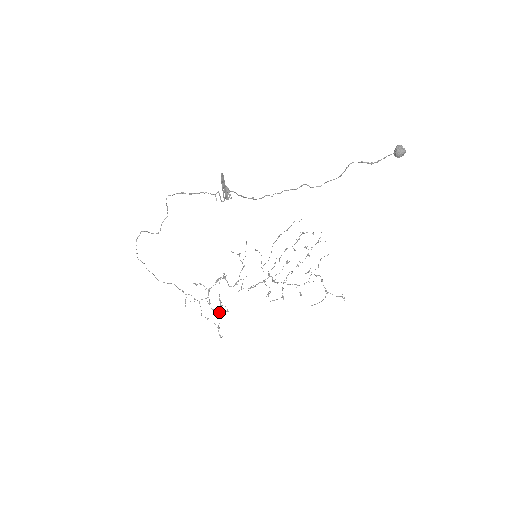
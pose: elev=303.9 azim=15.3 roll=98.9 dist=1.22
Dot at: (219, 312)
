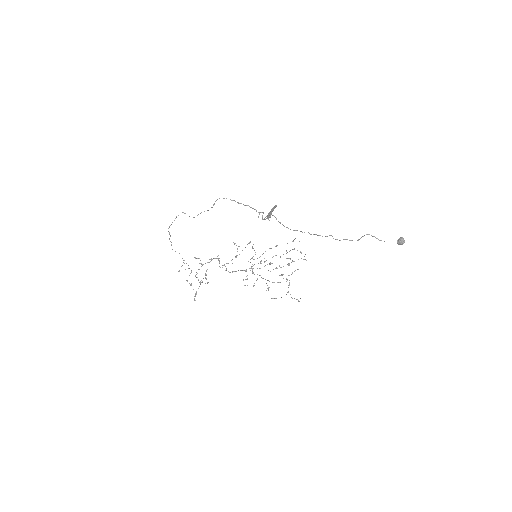
Dot at: (201, 282)
